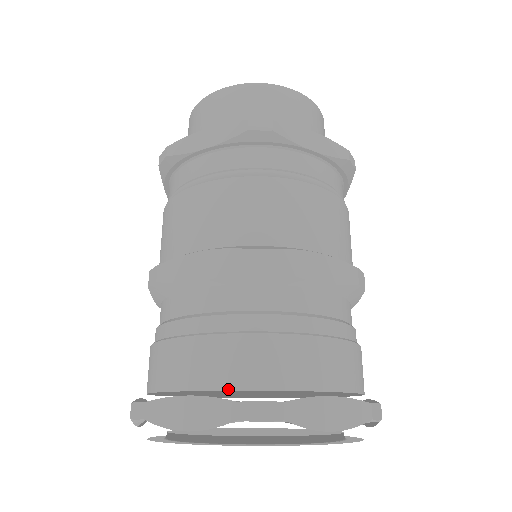
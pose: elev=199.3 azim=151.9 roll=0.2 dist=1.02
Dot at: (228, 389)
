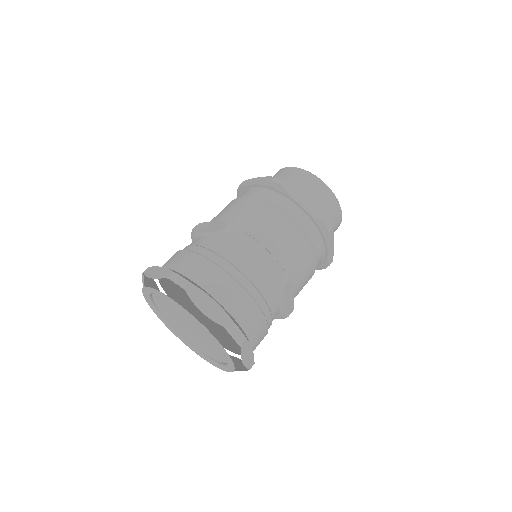
Dot at: (177, 271)
